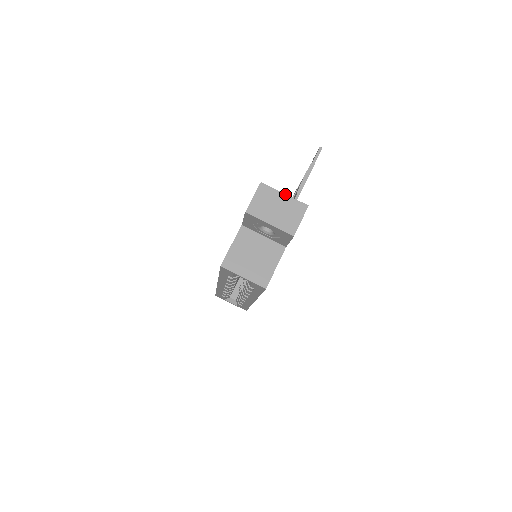
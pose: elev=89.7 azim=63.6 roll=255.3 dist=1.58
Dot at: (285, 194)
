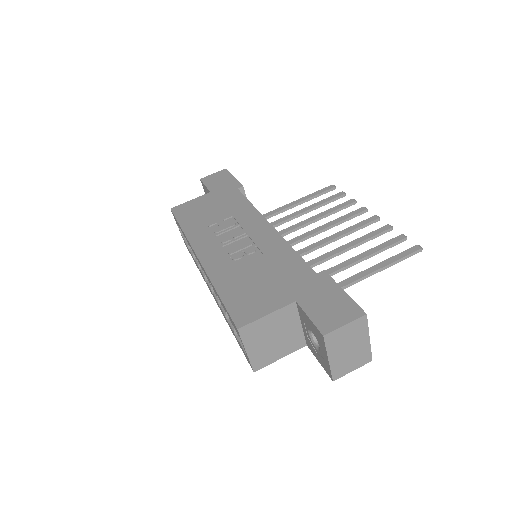
Dot at: occluded
